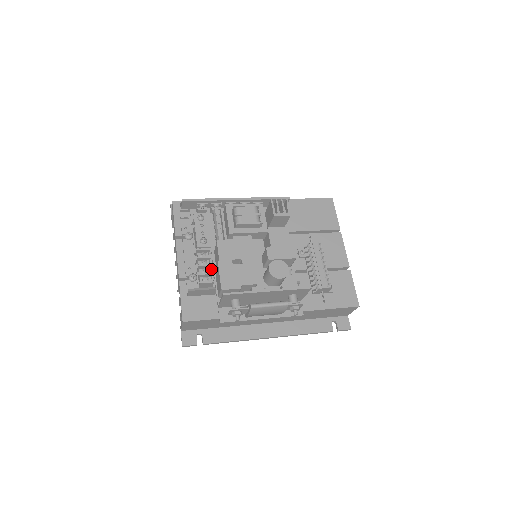
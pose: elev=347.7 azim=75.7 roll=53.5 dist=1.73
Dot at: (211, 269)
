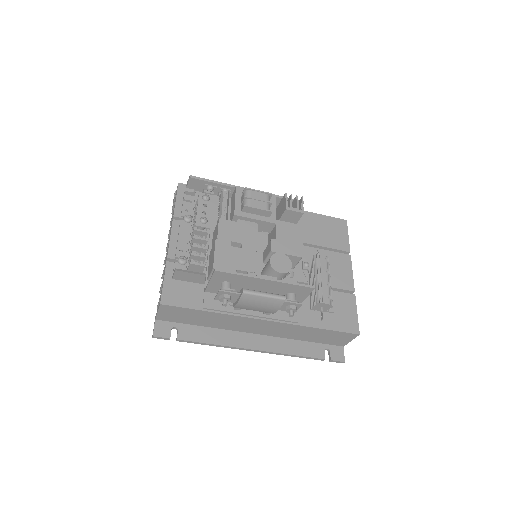
Dot at: (205, 255)
